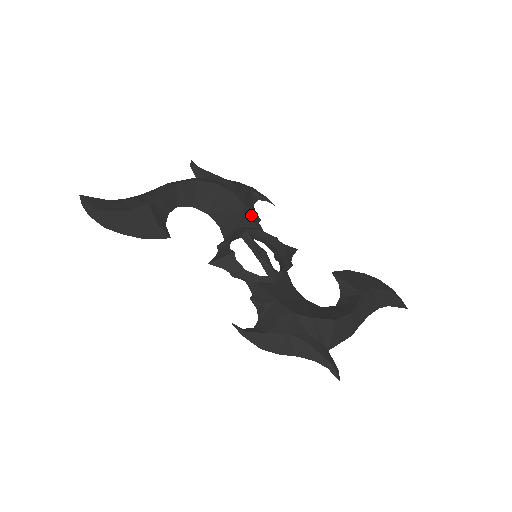
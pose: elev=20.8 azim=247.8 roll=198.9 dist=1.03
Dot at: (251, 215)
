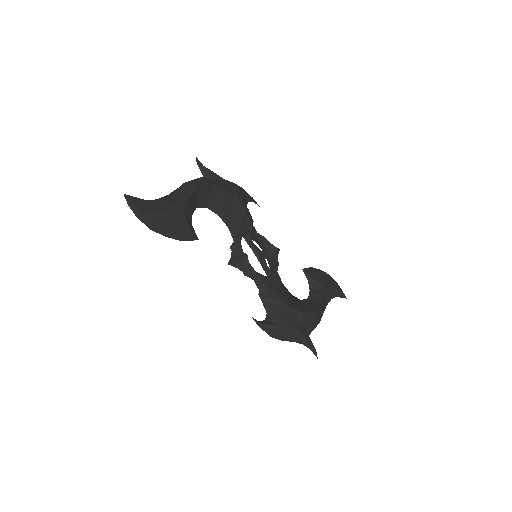
Dot at: (249, 218)
